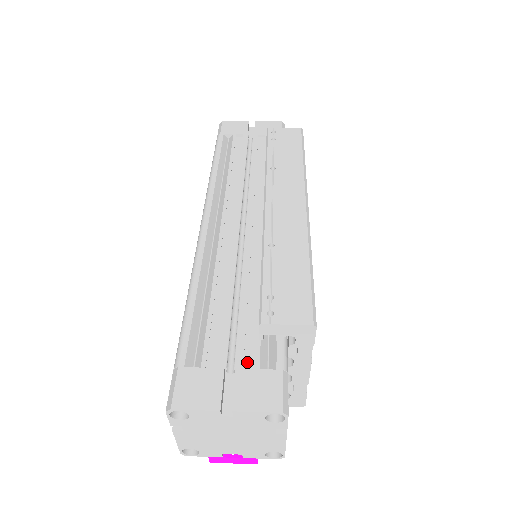
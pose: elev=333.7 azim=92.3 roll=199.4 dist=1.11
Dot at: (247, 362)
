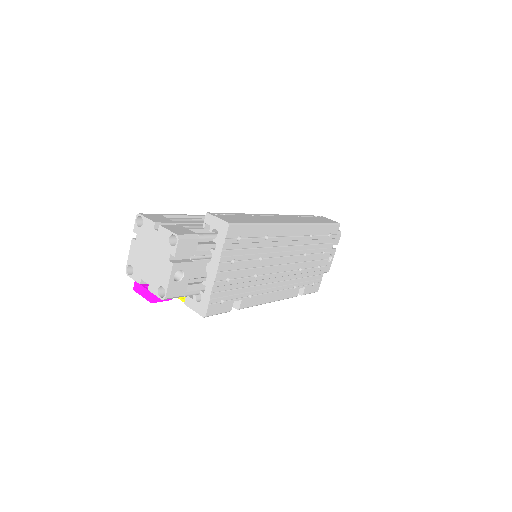
Dot at: occluded
